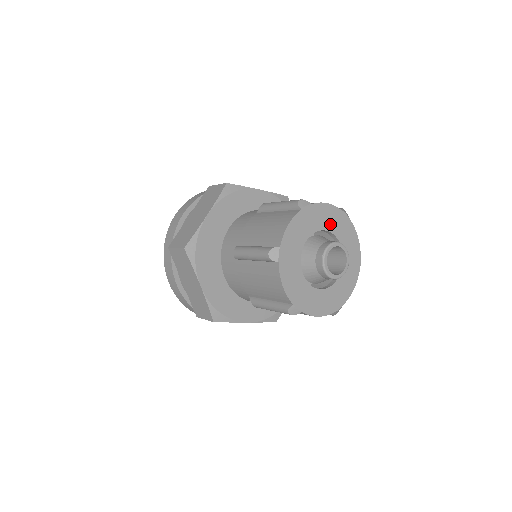
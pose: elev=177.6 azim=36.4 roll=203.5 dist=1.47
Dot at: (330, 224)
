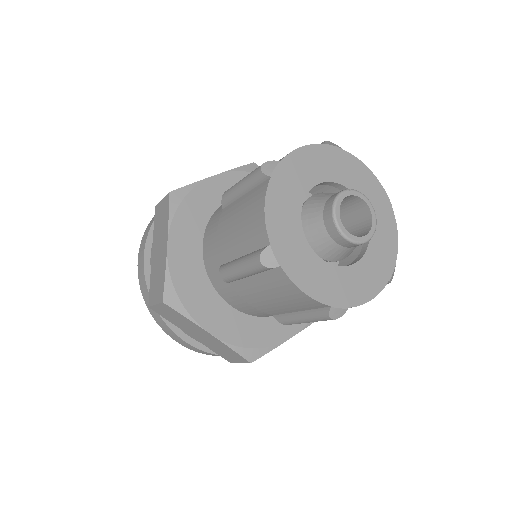
Dot at: (320, 172)
